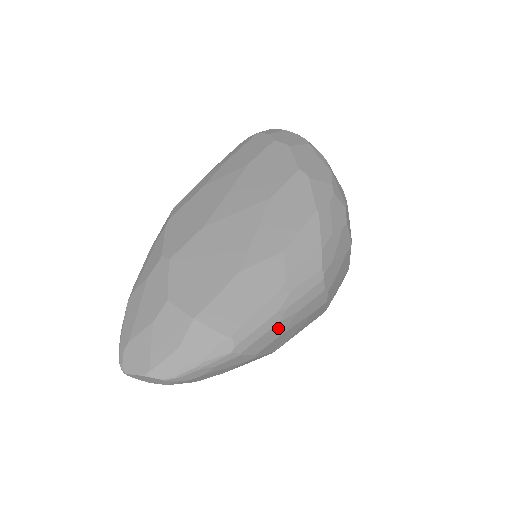
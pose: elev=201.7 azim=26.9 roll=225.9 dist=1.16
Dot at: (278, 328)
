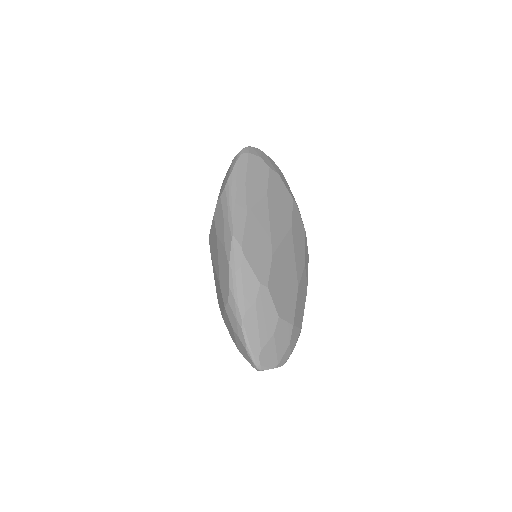
Dot at: occluded
